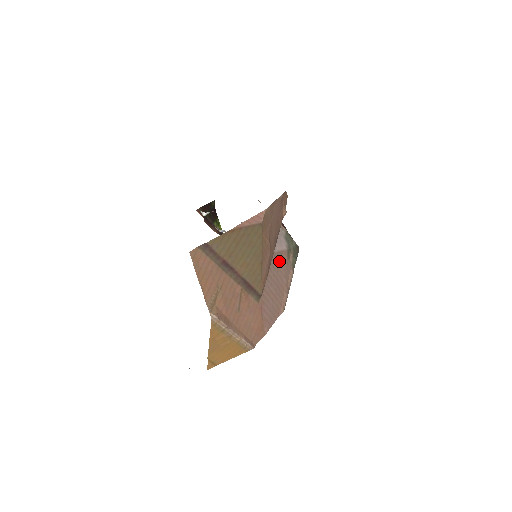
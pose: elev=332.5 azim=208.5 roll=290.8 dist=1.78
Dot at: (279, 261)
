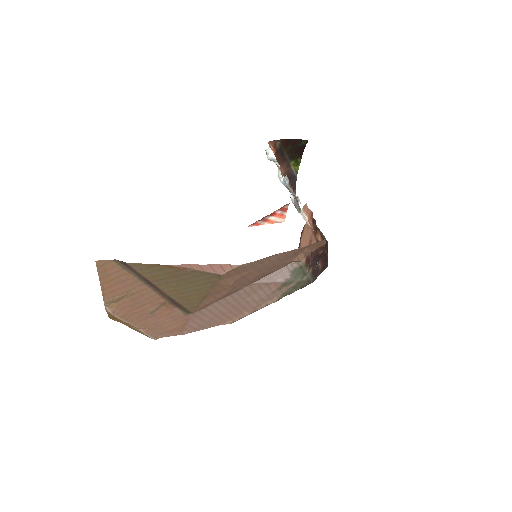
Dot at: (257, 290)
